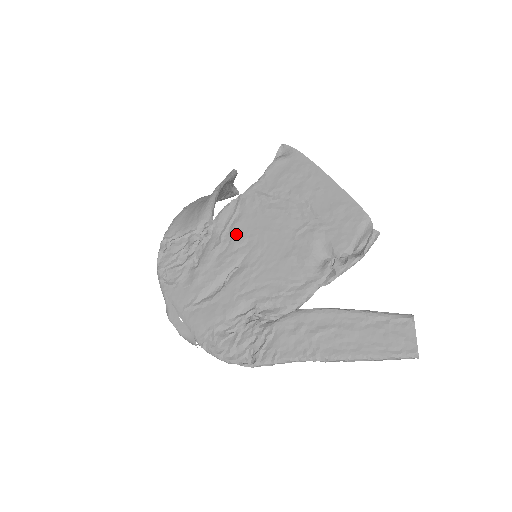
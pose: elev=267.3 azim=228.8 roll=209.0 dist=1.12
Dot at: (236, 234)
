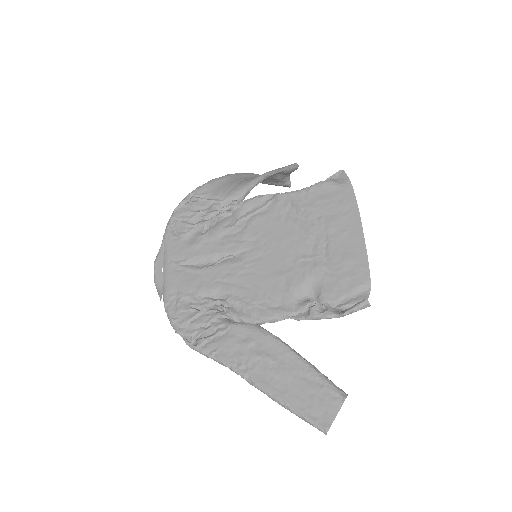
Dot at: (251, 226)
